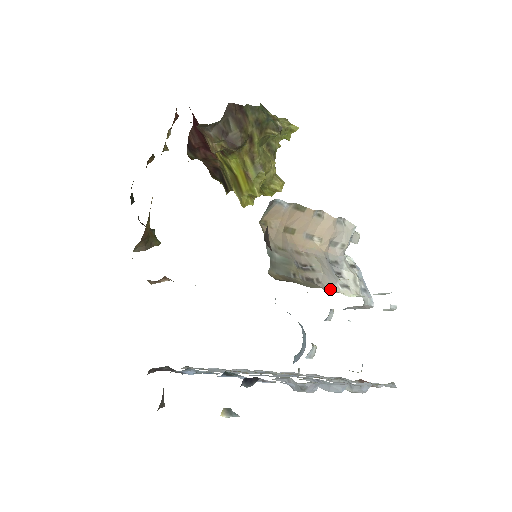
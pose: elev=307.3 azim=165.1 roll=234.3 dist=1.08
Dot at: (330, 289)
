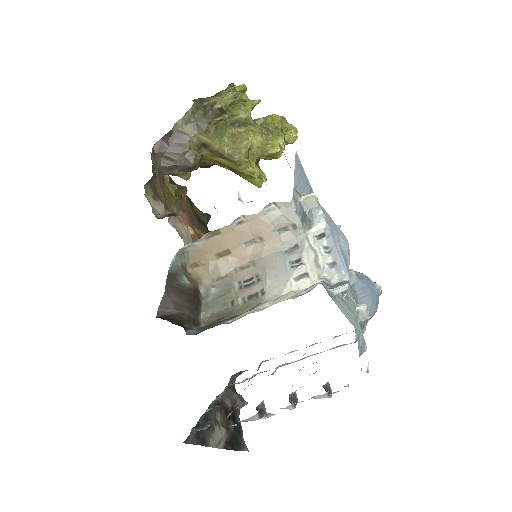
Dot at: (279, 294)
